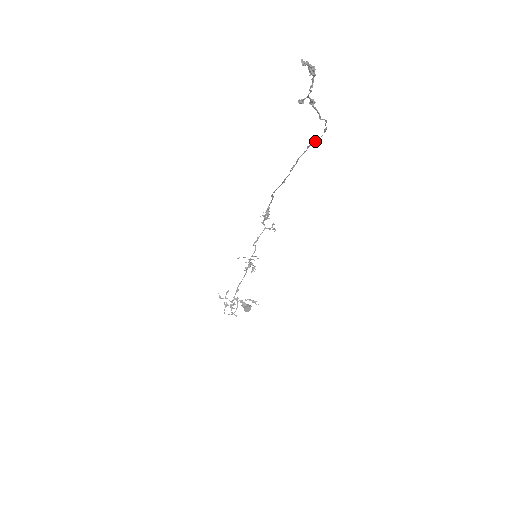
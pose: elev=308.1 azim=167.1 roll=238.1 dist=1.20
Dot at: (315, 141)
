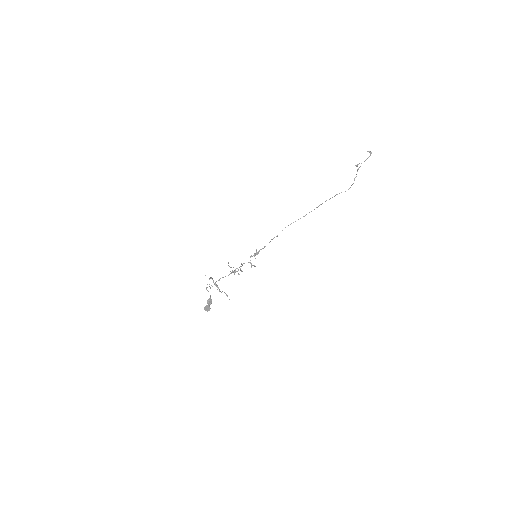
Dot at: occluded
